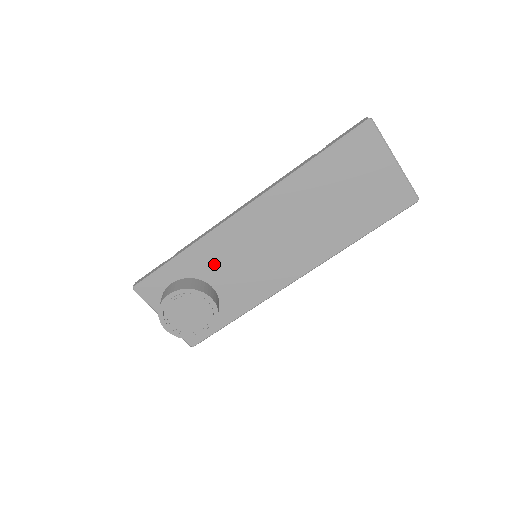
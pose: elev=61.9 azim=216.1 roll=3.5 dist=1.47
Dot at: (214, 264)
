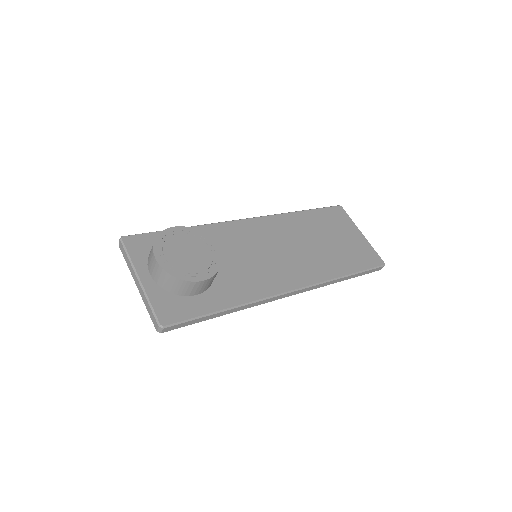
Dot at: occluded
